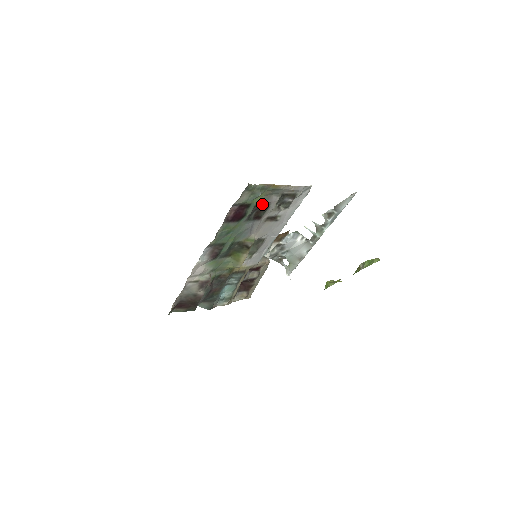
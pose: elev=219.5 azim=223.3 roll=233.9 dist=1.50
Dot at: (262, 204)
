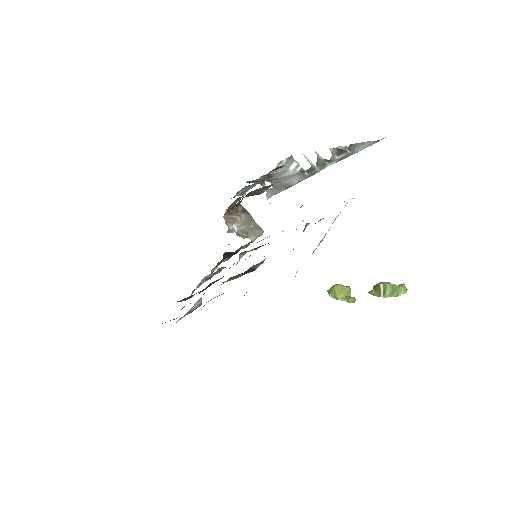
Dot at: occluded
